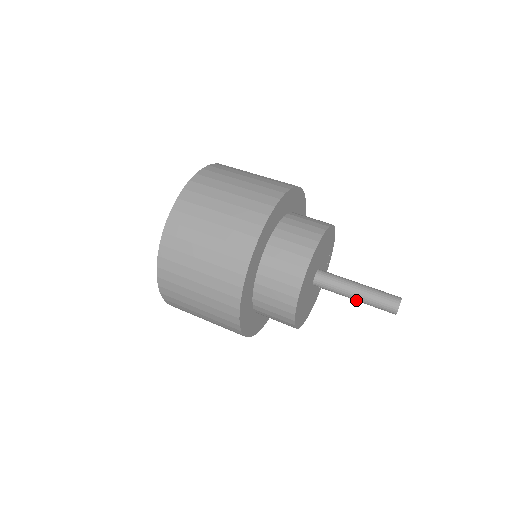
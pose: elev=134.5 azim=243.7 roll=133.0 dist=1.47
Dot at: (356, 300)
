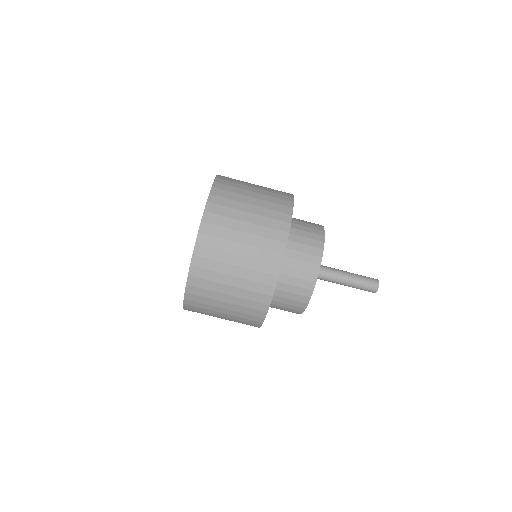
Dot at: occluded
